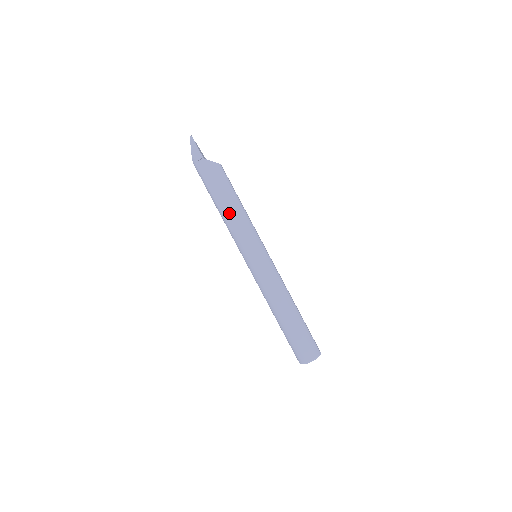
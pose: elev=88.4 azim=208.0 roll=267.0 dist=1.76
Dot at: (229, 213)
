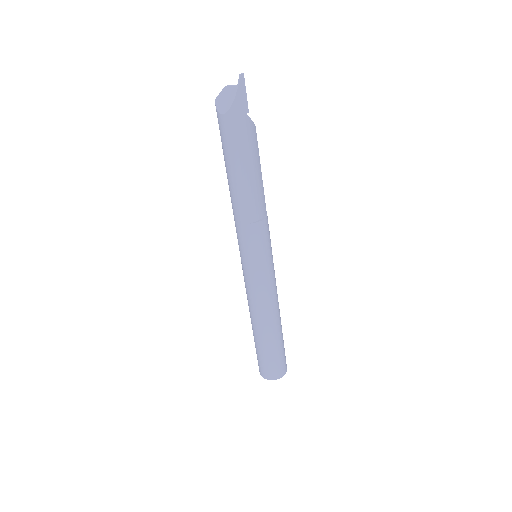
Dot at: (255, 199)
